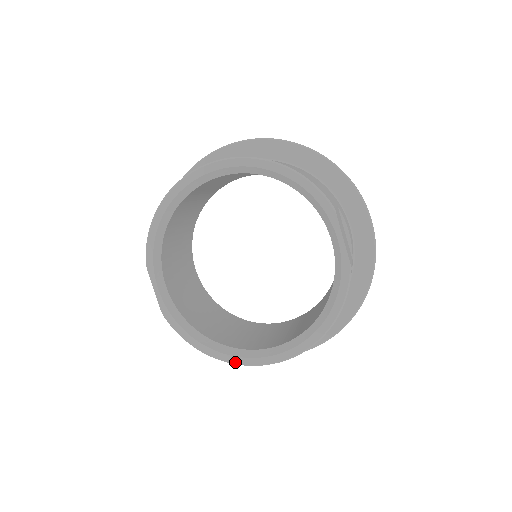
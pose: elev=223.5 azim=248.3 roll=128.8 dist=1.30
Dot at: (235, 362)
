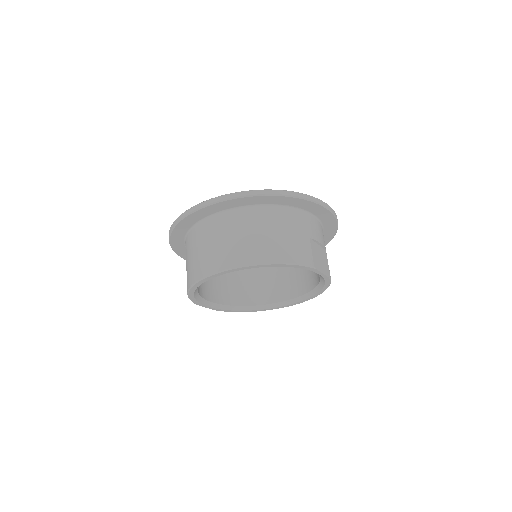
Dot at: occluded
